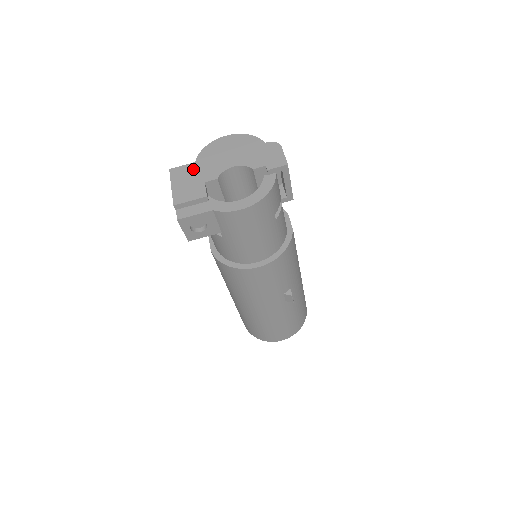
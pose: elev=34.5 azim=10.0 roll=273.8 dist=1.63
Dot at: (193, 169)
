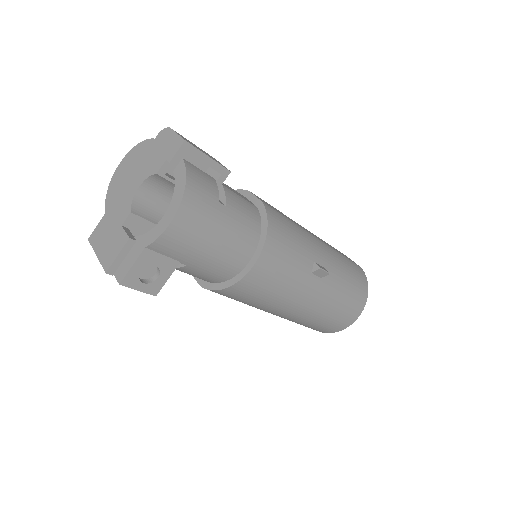
Dot at: (106, 221)
